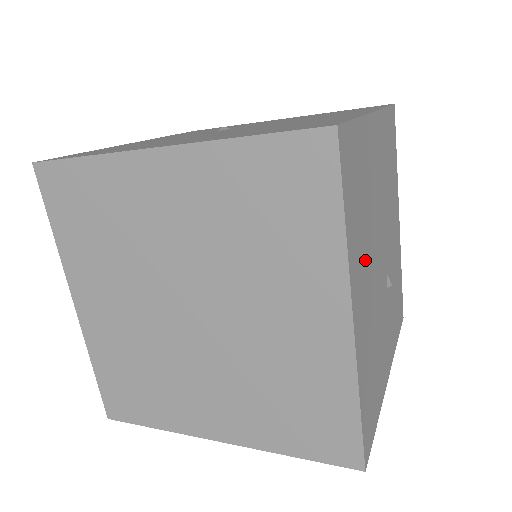
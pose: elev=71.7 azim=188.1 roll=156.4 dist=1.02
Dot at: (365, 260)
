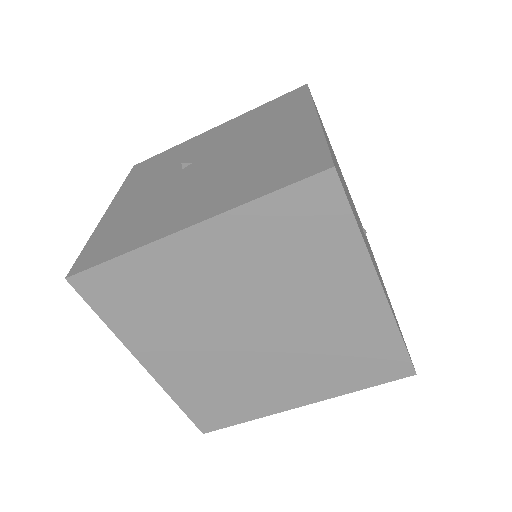
Dot at: occluded
